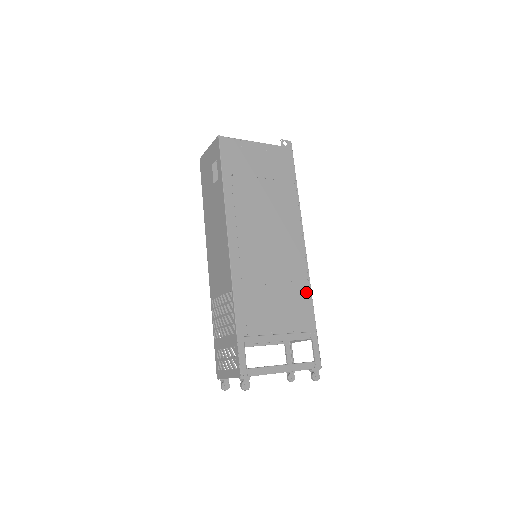
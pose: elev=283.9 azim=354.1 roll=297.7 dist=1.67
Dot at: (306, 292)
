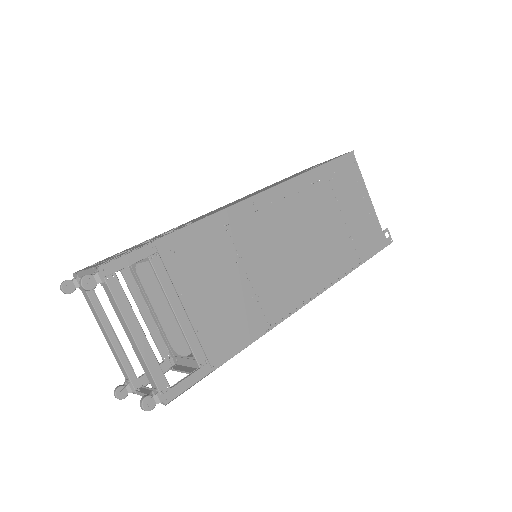
Dot at: (255, 330)
